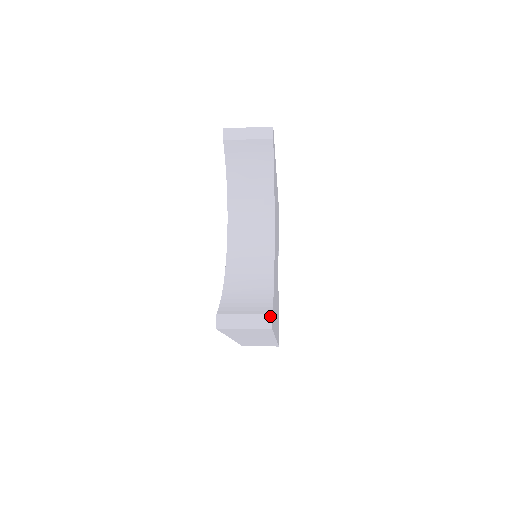
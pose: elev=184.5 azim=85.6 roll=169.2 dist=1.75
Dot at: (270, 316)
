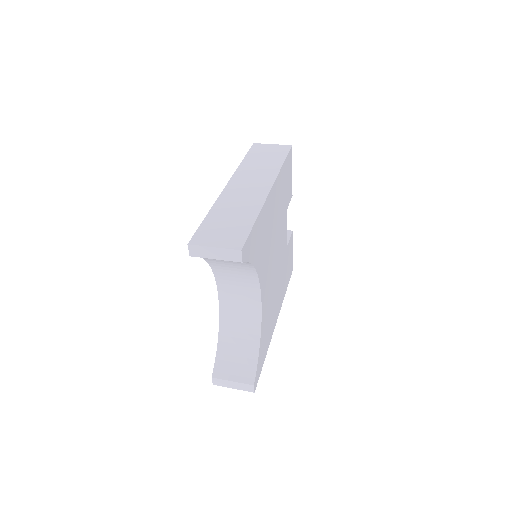
Dot at: (252, 386)
